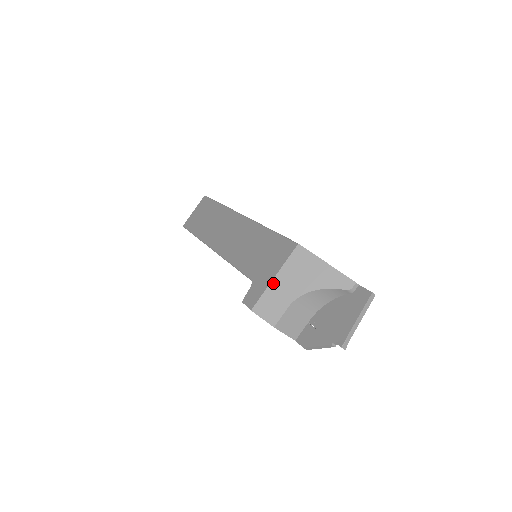
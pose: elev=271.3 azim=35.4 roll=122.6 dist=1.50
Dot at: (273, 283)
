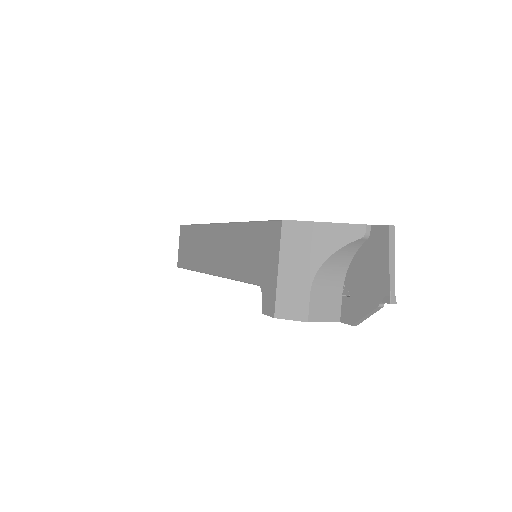
Dot at: (280, 276)
